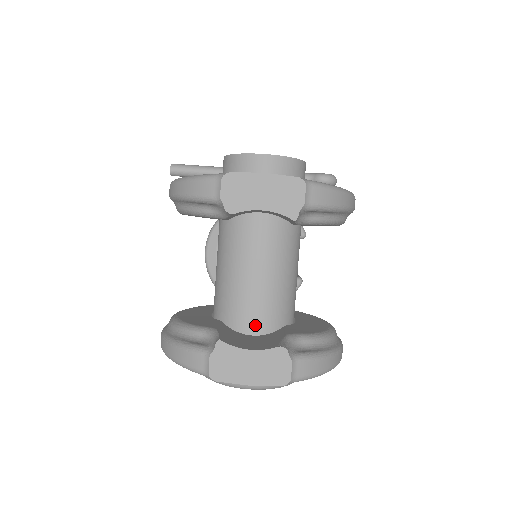
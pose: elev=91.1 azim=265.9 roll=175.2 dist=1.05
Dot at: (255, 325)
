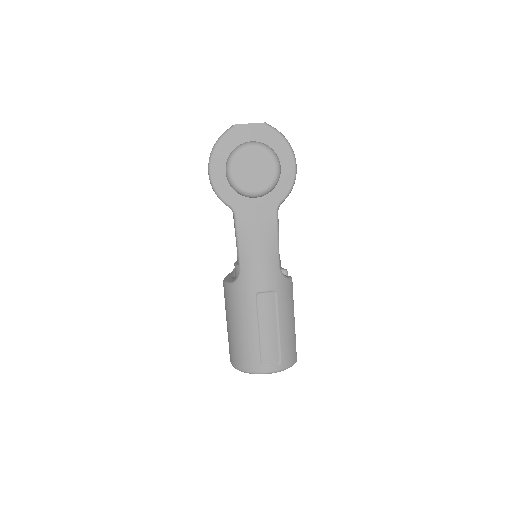
Dot at: occluded
